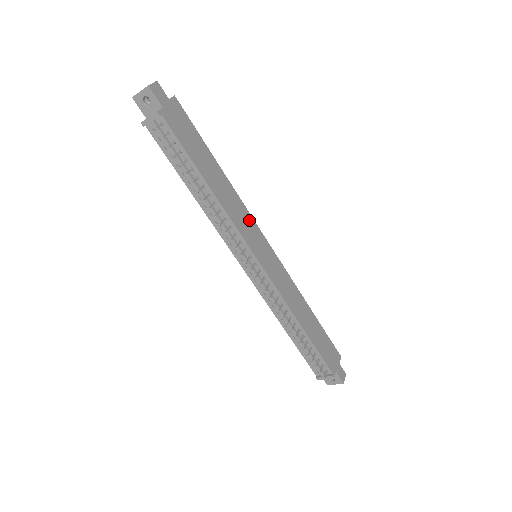
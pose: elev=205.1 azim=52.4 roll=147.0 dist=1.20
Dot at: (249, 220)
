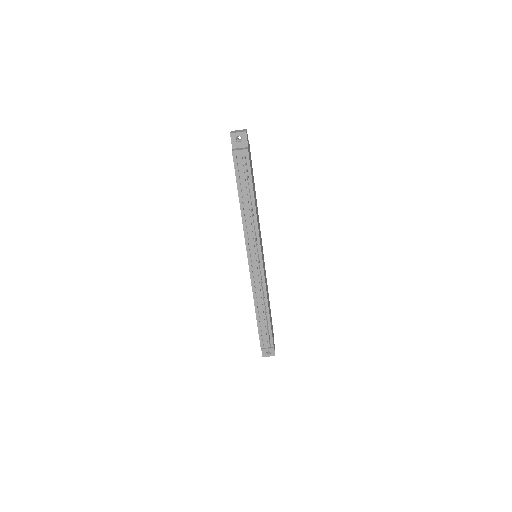
Dot at: (260, 231)
